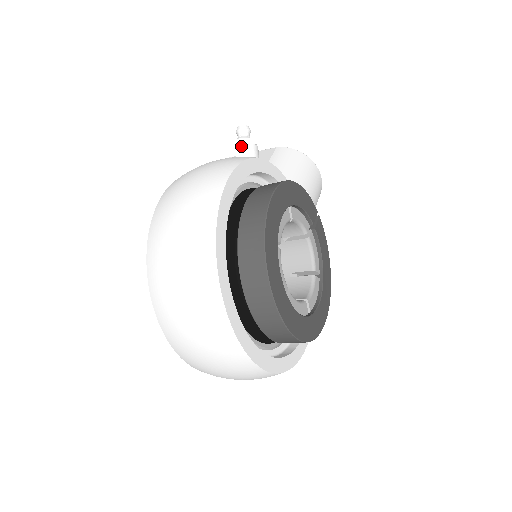
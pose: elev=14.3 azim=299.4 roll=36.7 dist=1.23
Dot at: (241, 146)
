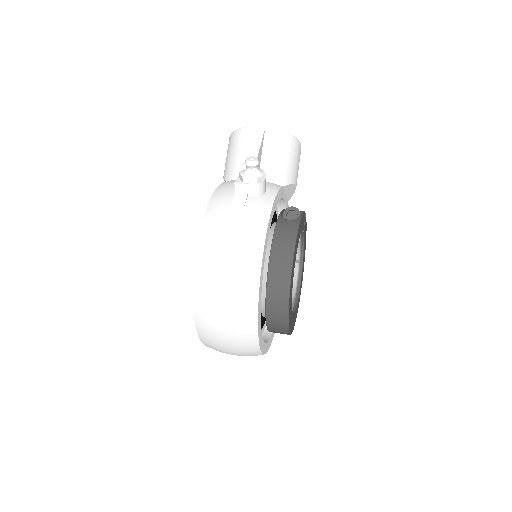
Dot at: (253, 186)
